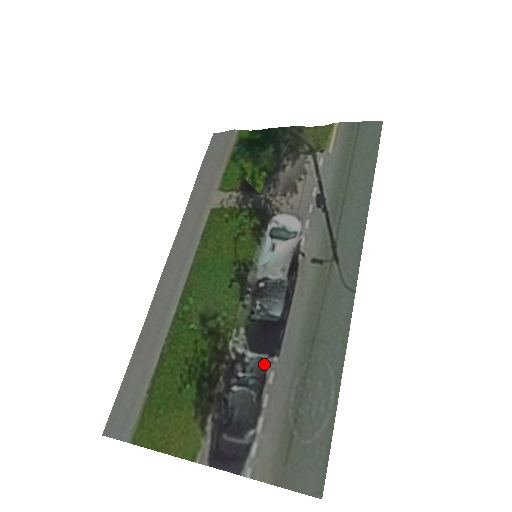
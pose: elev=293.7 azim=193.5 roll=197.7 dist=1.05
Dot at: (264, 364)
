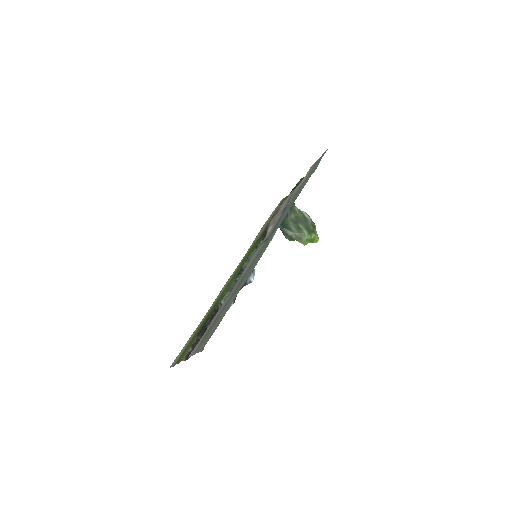
Dot at: occluded
